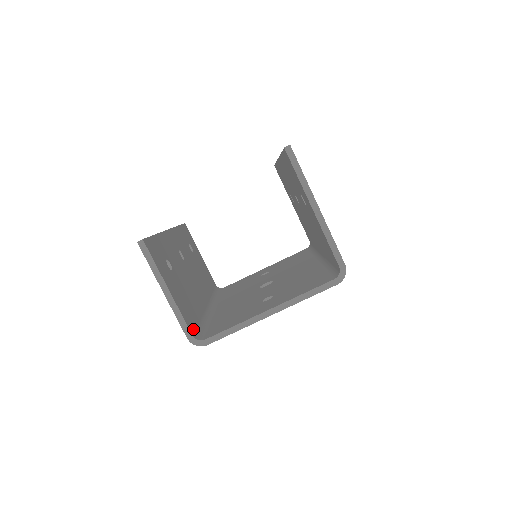
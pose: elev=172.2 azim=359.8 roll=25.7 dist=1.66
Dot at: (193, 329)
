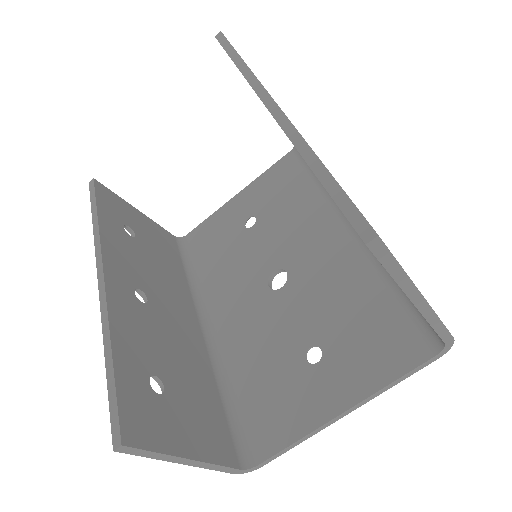
Dot at: (233, 450)
